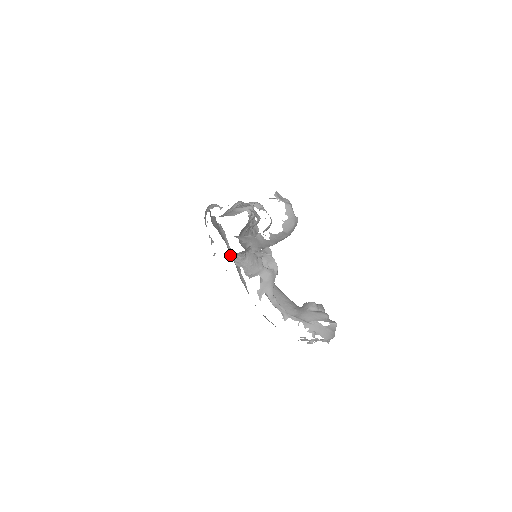
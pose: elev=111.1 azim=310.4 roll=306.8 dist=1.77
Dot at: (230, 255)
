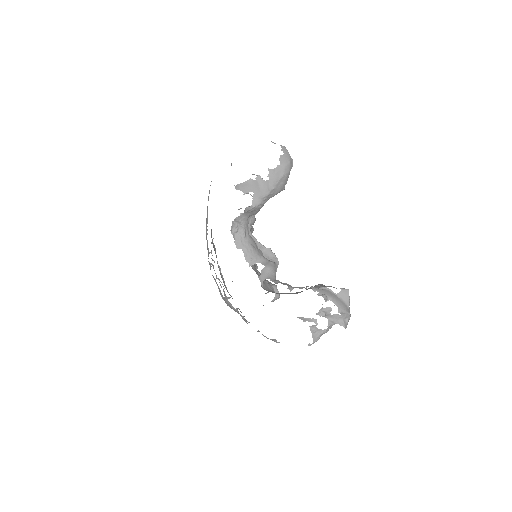
Dot at: occluded
